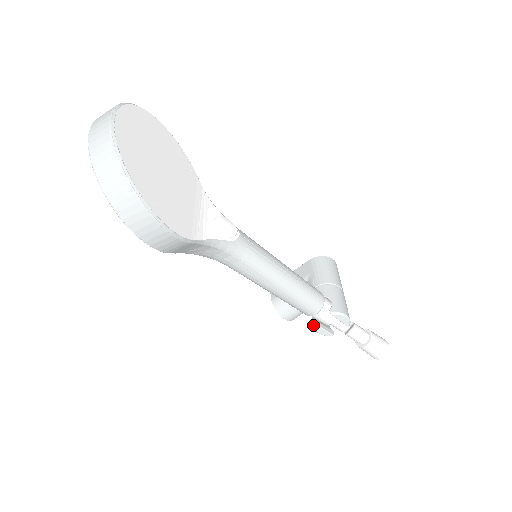
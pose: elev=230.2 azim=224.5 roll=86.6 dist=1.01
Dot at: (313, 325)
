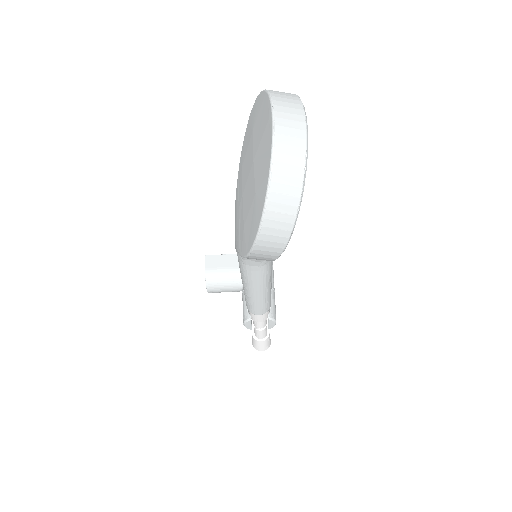
Dot at: (247, 319)
